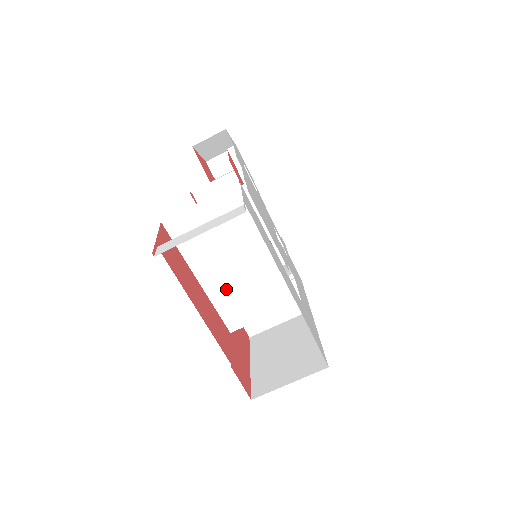
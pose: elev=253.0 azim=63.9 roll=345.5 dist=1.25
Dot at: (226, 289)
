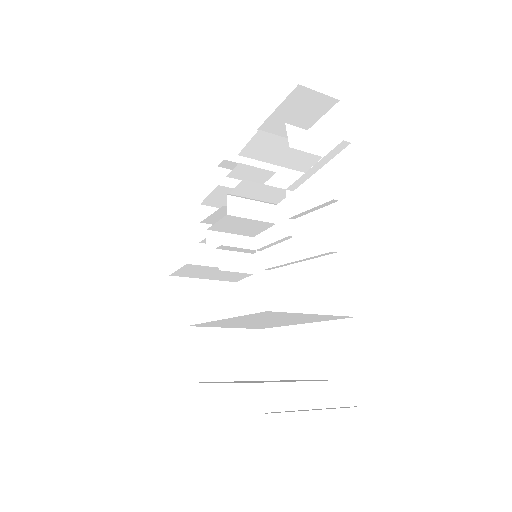
Dot at: (230, 323)
